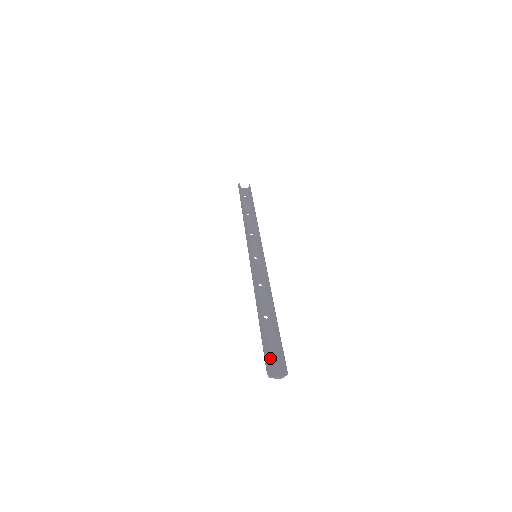
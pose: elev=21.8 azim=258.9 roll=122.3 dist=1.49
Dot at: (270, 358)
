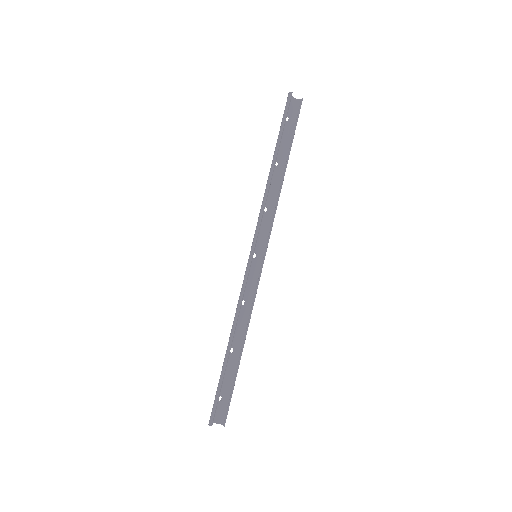
Dot at: occluded
